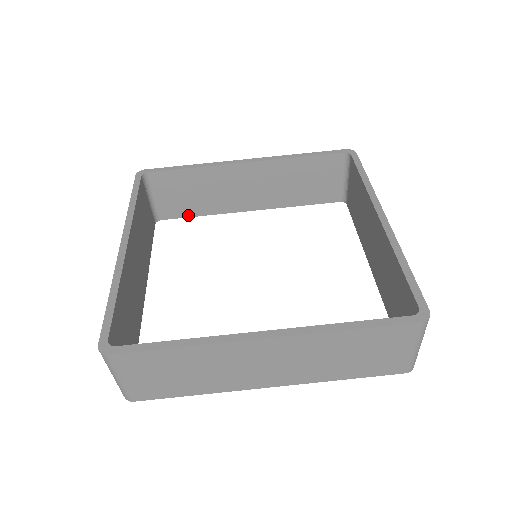
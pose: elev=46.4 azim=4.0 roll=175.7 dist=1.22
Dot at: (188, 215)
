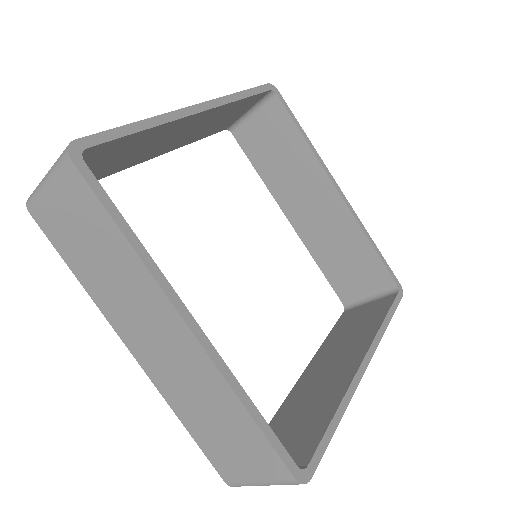
Dot at: occluded
